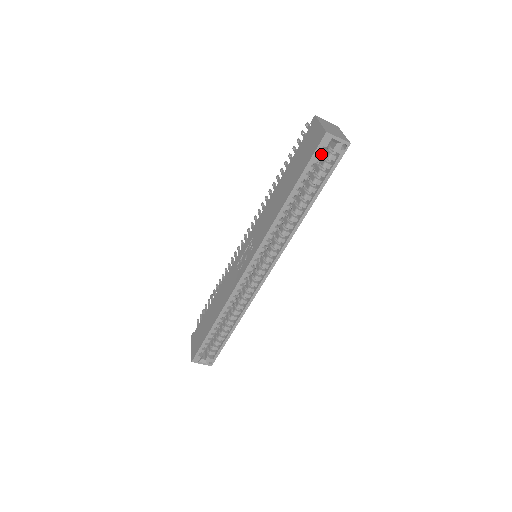
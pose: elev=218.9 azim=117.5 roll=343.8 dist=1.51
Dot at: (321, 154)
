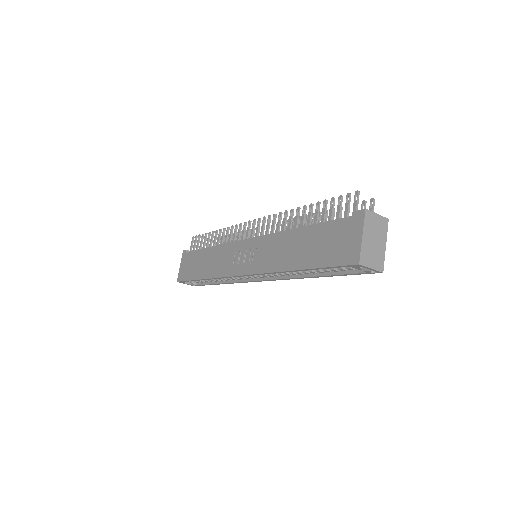
Dot at: occluded
